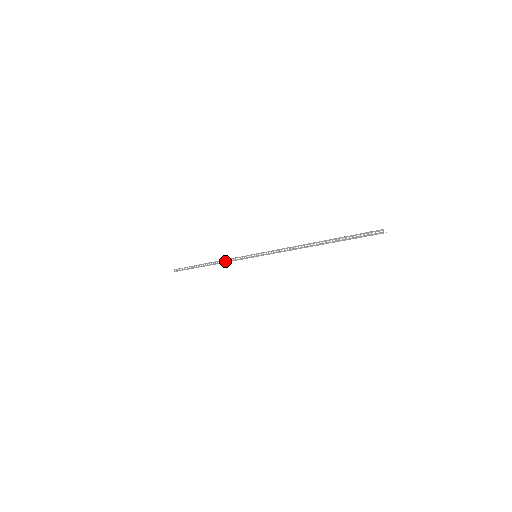
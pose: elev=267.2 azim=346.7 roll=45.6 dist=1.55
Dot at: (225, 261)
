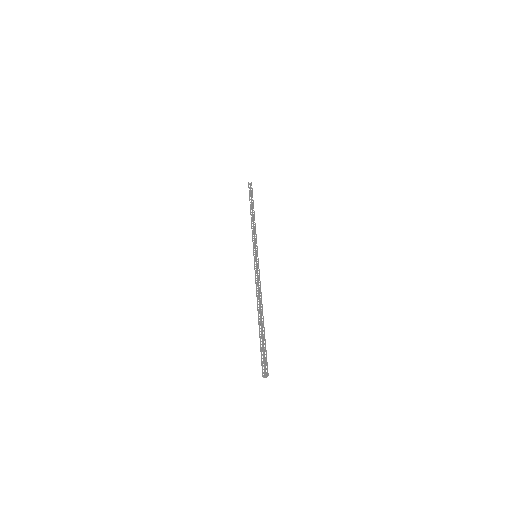
Dot at: occluded
